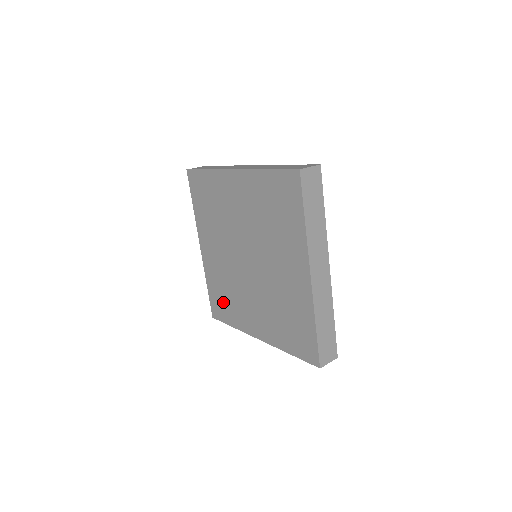
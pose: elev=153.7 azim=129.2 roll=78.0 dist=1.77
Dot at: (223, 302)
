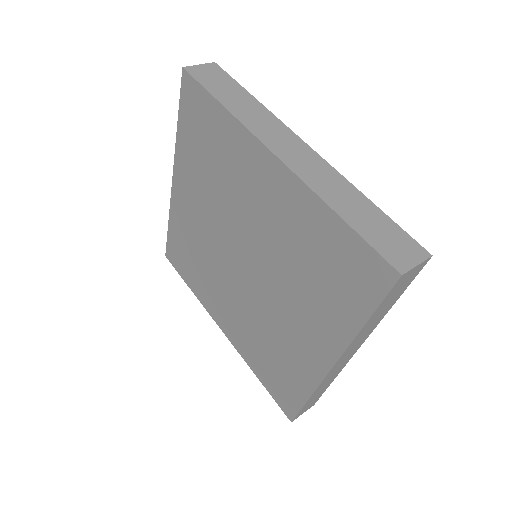
Dot at: (186, 260)
